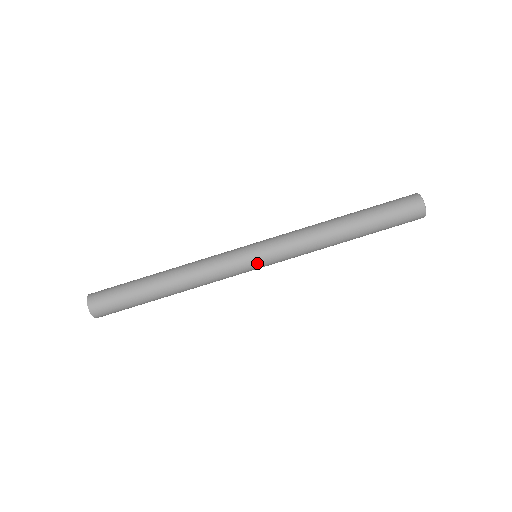
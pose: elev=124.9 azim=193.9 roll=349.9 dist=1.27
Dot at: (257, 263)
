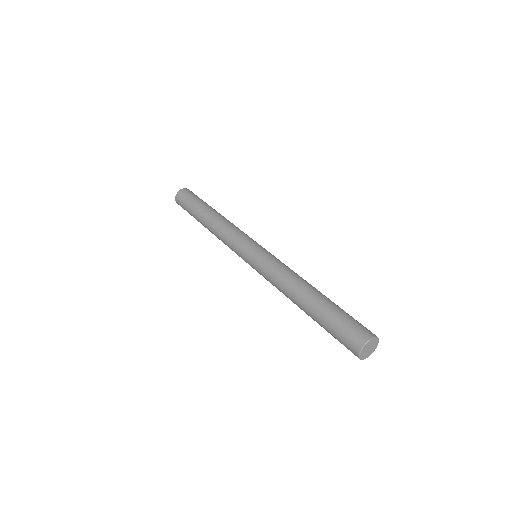
Dot at: (247, 262)
